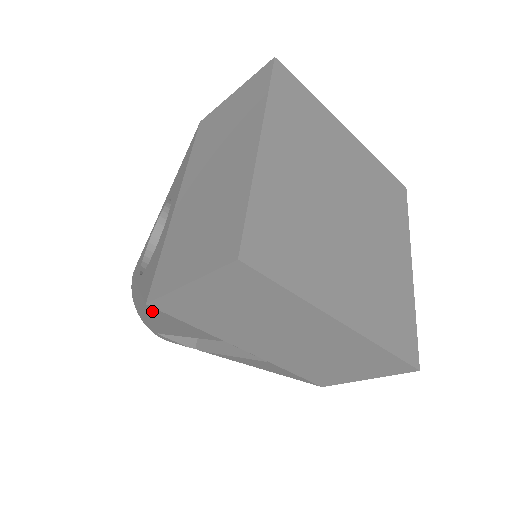
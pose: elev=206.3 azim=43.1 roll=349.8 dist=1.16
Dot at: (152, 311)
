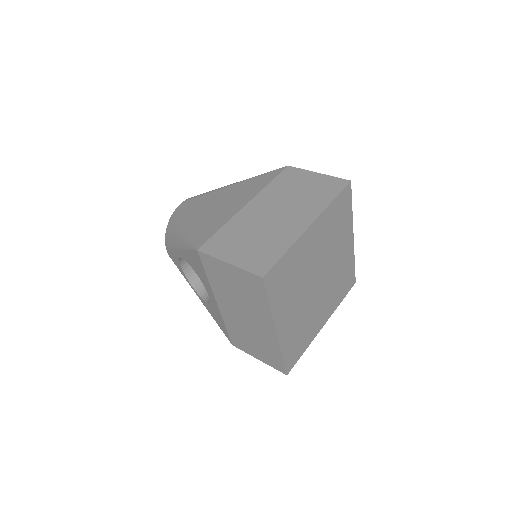
Dot at: occluded
